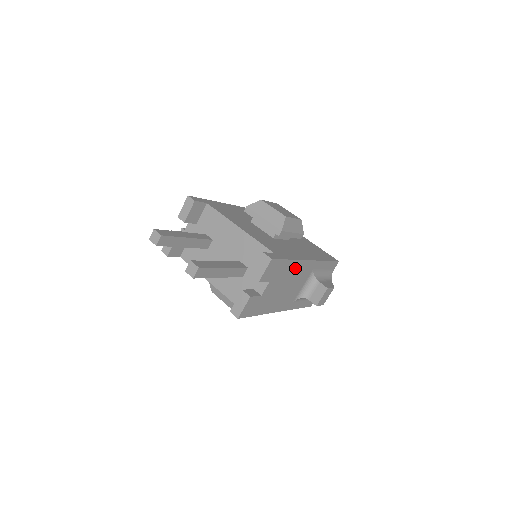
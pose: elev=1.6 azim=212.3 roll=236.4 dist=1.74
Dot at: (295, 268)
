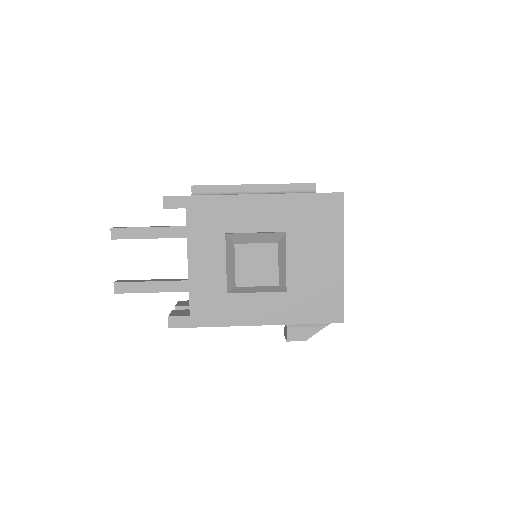
Dot at: occluded
